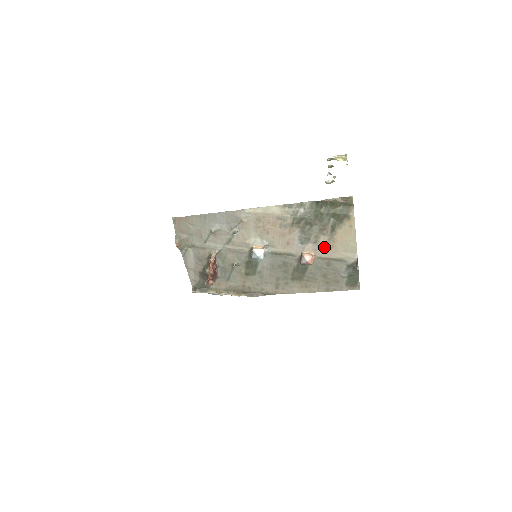
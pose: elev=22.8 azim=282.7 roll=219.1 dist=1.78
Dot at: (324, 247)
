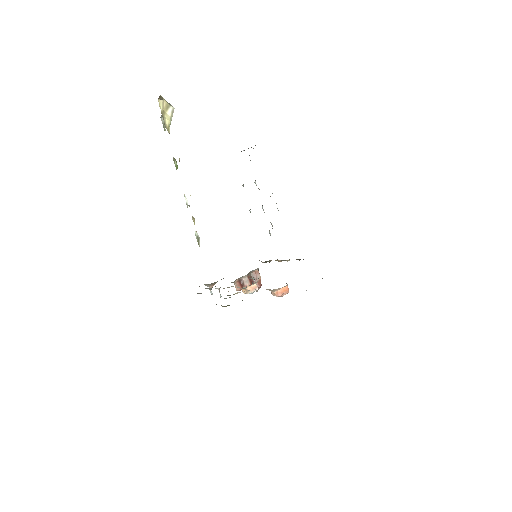
Dot at: occluded
